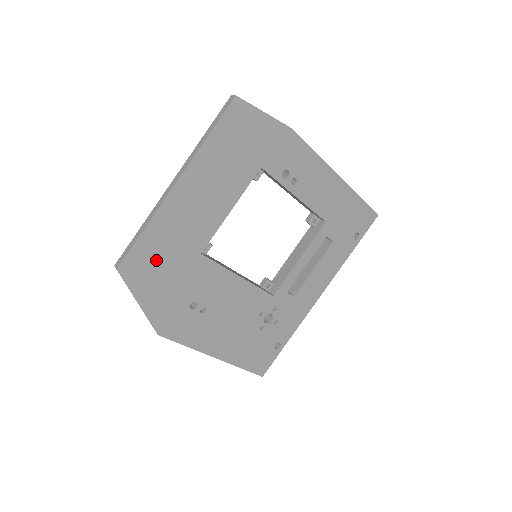
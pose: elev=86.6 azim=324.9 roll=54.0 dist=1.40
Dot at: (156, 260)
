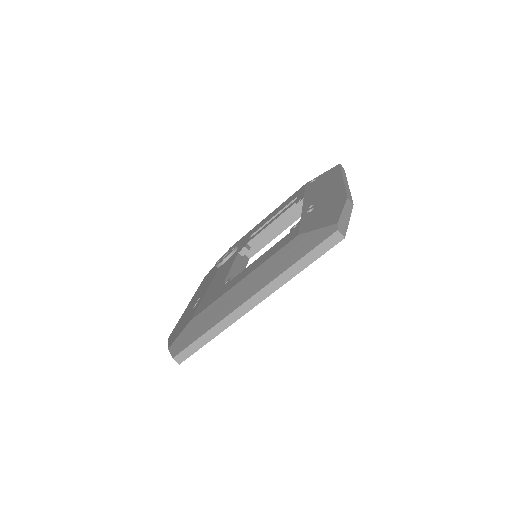
Dot at: occluded
